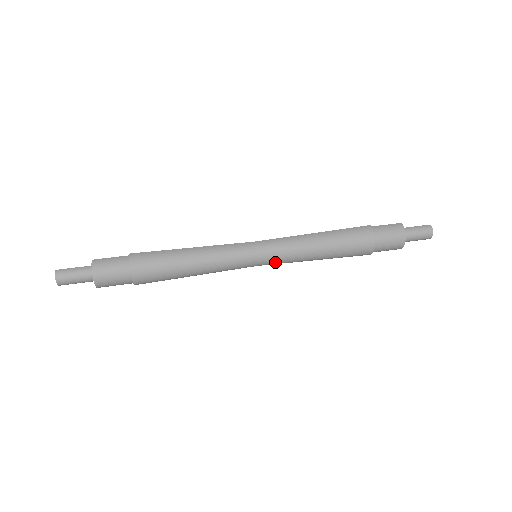
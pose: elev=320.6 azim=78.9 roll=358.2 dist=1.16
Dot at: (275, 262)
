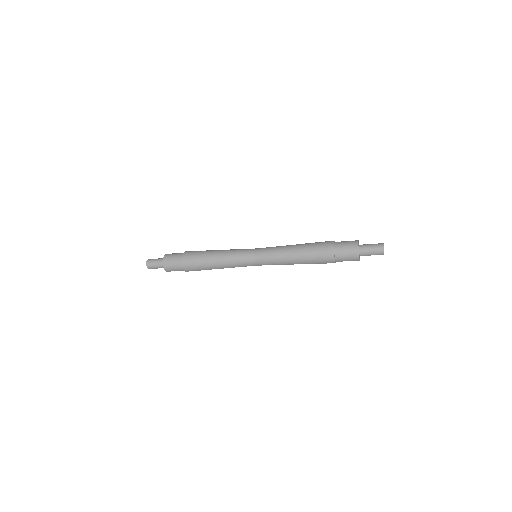
Dot at: (266, 257)
